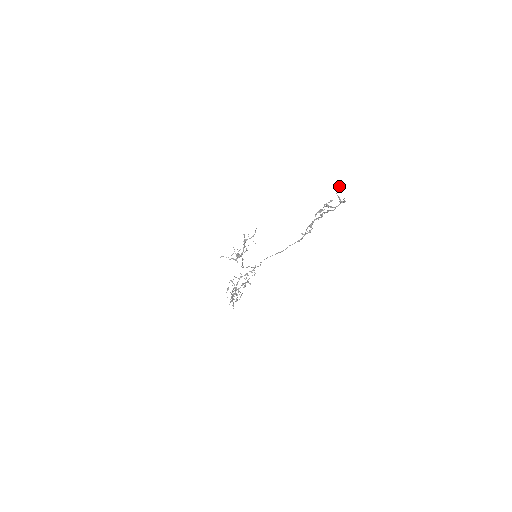
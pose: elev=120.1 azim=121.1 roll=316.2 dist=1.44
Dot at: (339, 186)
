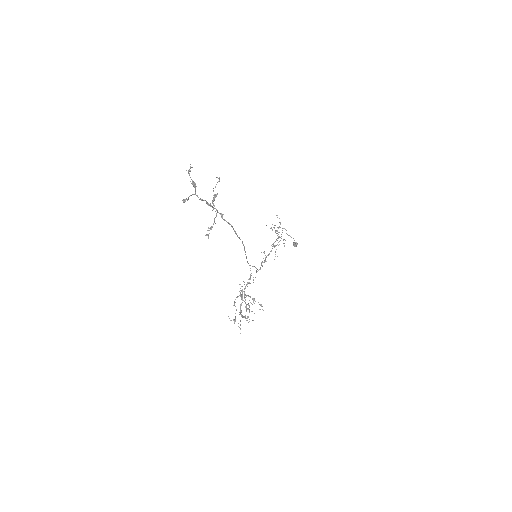
Dot at: occluded
